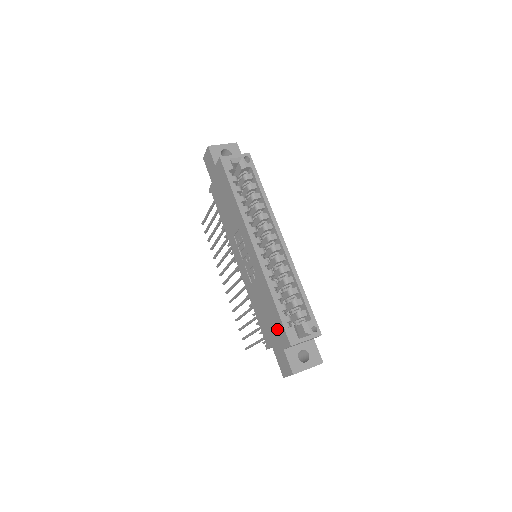
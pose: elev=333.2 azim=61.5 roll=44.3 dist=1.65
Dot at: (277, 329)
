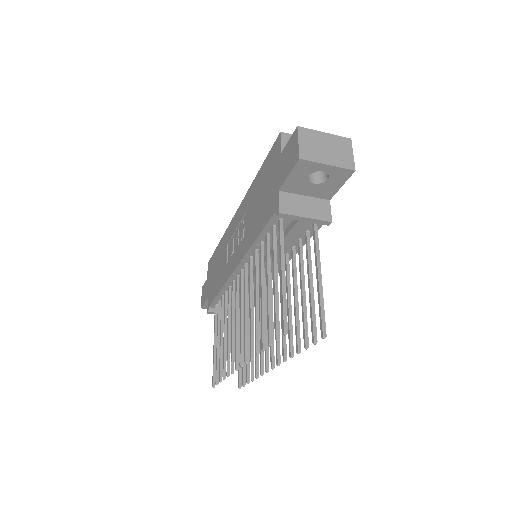
Dot at: (270, 168)
